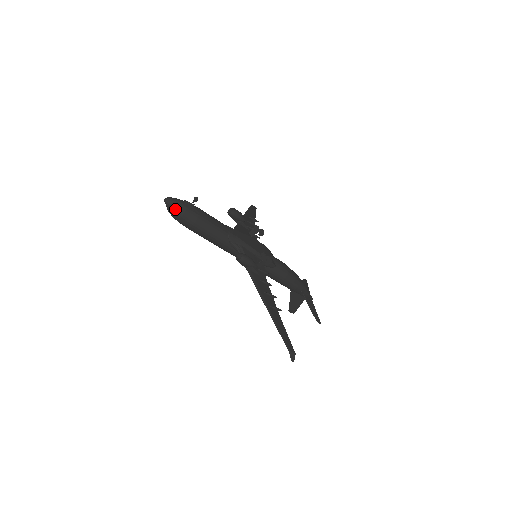
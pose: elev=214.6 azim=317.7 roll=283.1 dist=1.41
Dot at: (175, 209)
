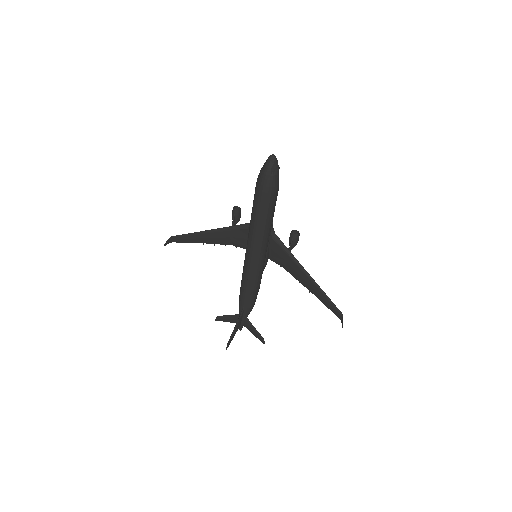
Dot at: (278, 167)
